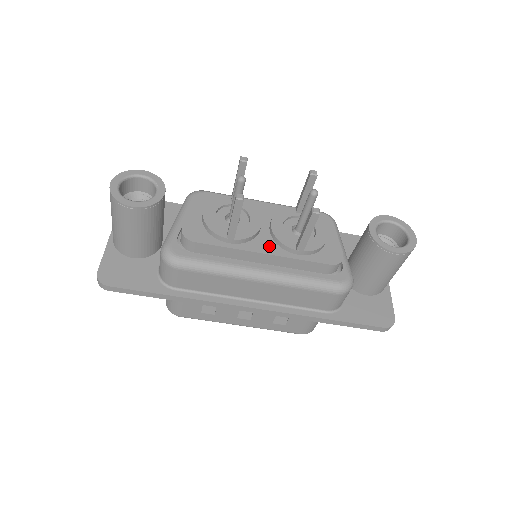
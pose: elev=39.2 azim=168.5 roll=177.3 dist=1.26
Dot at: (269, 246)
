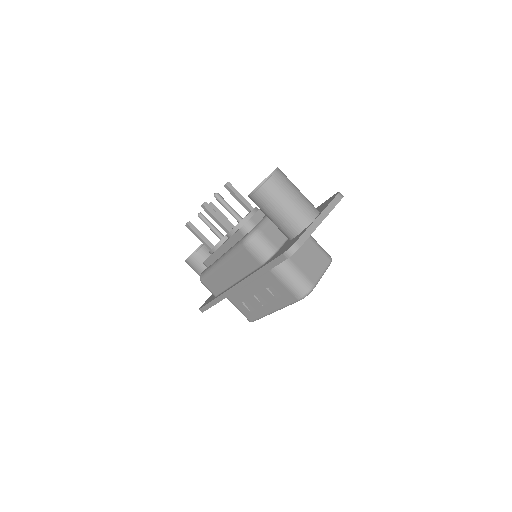
Dot at: occluded
